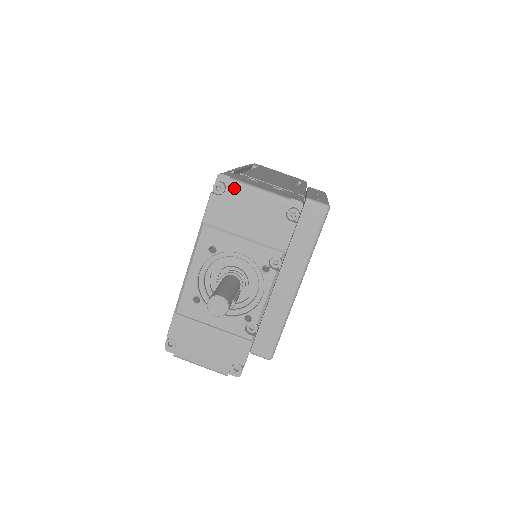
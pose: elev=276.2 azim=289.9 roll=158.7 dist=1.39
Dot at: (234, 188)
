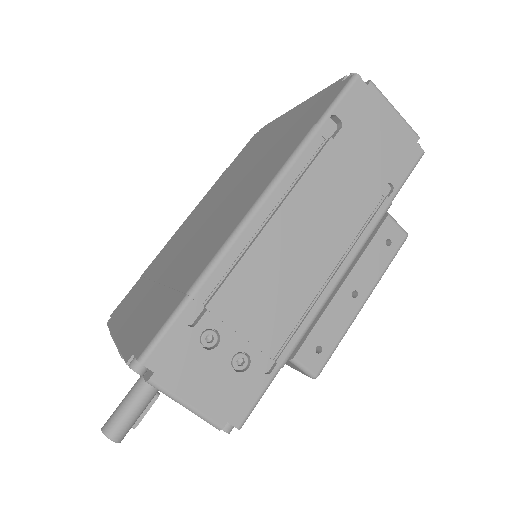
Dot at: (153, 386)
